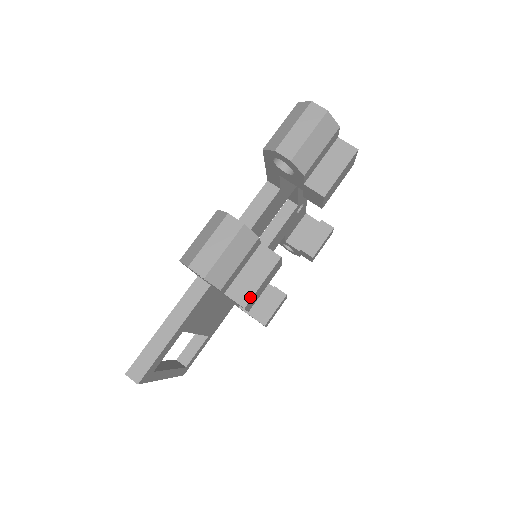
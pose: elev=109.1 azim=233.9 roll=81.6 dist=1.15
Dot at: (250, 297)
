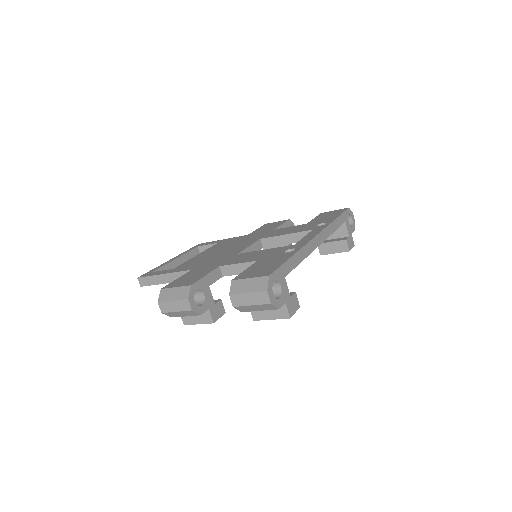
Dot at: (189, 324)
